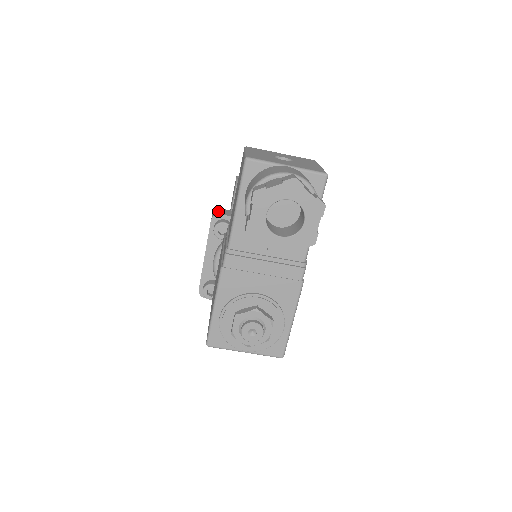
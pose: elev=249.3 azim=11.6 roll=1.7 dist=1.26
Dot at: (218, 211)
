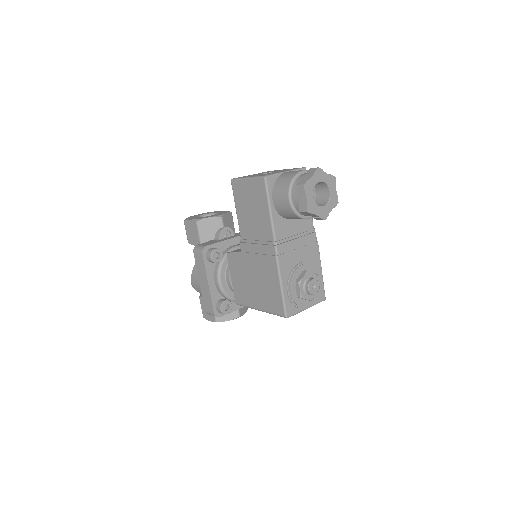
Dot at: (200, 246)
